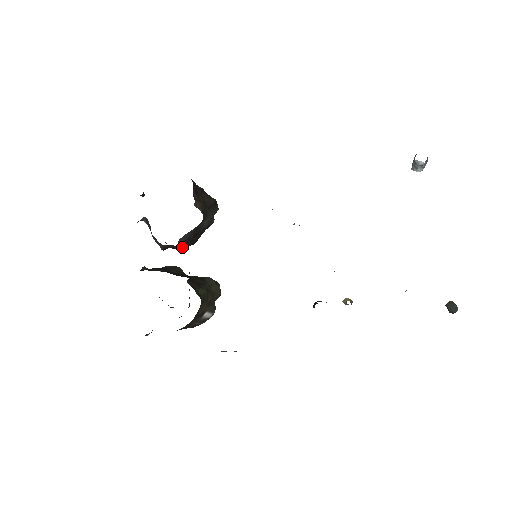
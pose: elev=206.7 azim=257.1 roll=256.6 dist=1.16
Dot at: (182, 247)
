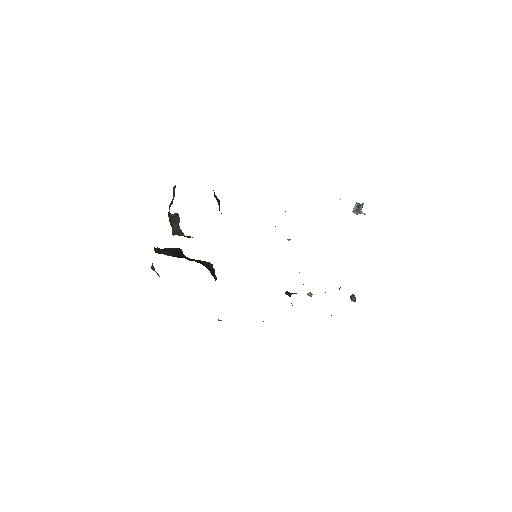
Dot at: occluded
